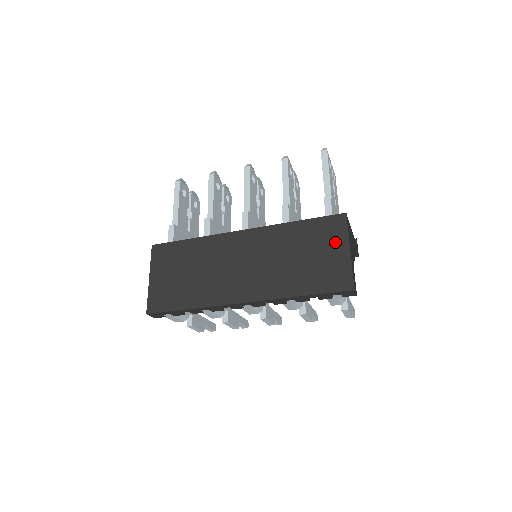
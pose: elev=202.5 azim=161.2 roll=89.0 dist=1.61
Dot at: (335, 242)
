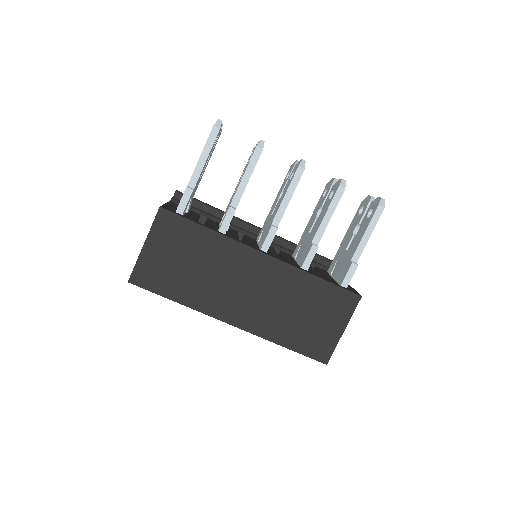
Dot at: (337, 317)
